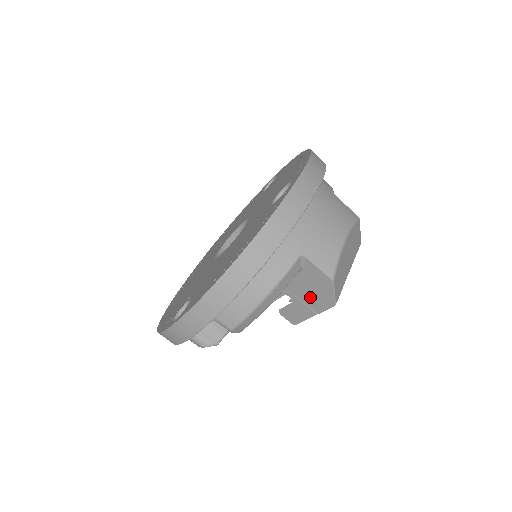
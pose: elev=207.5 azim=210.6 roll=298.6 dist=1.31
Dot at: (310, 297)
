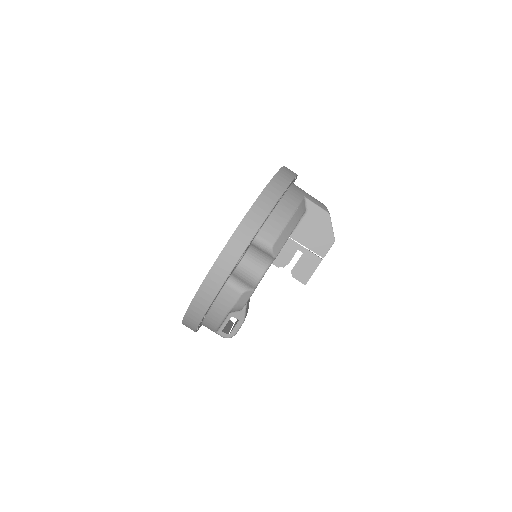
Dot at: (315, 241)
